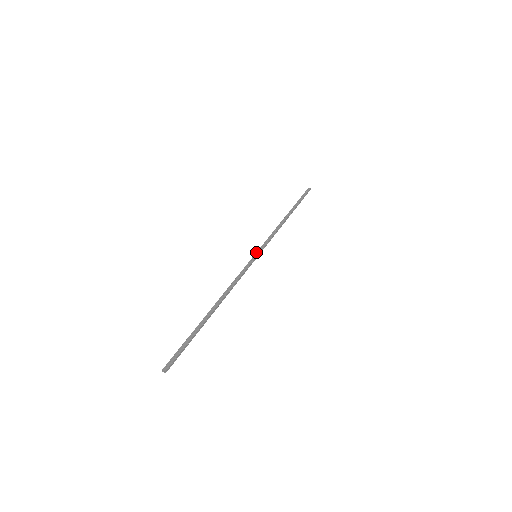
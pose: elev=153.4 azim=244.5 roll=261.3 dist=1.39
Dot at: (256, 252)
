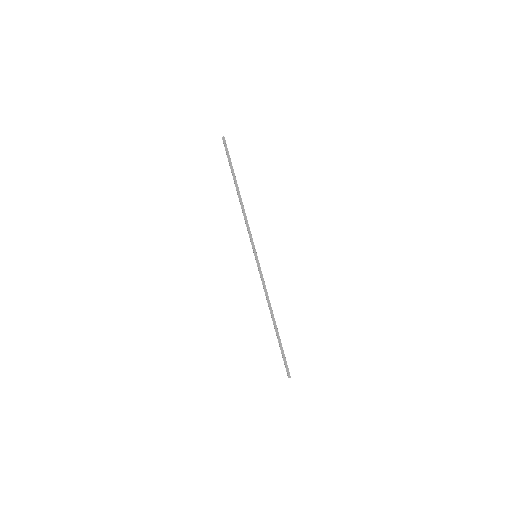
Dot at: (254, 253)
